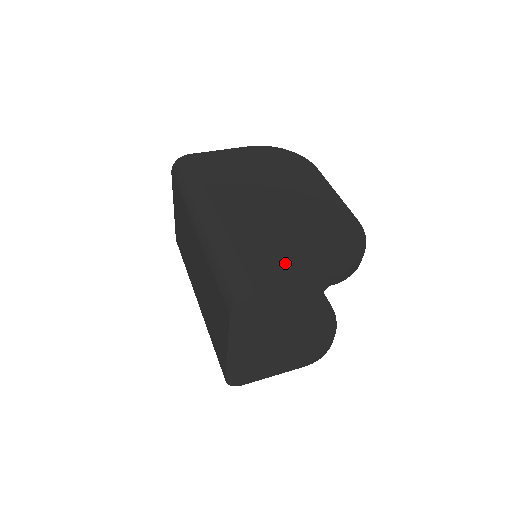
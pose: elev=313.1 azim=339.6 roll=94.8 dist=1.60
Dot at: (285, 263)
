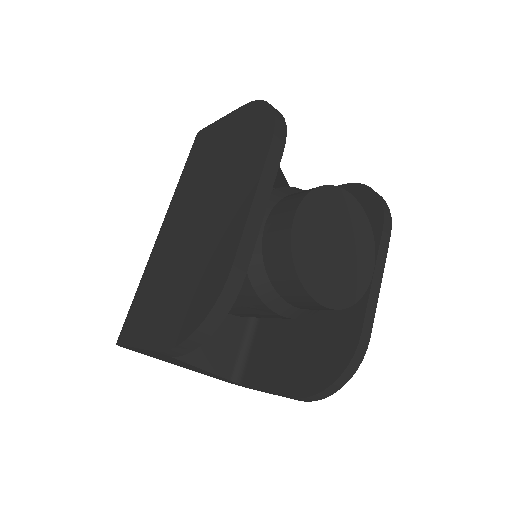
Dot at: (149, 314)
